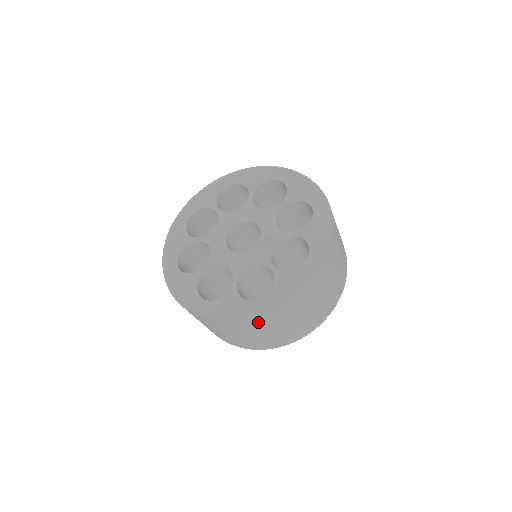
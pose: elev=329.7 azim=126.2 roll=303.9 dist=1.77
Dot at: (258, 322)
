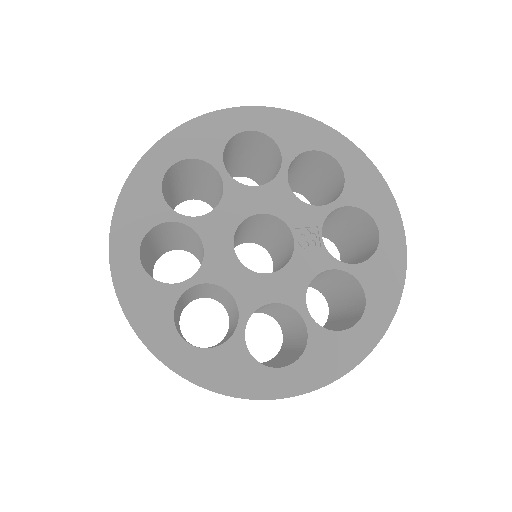
Dot at: occluded
